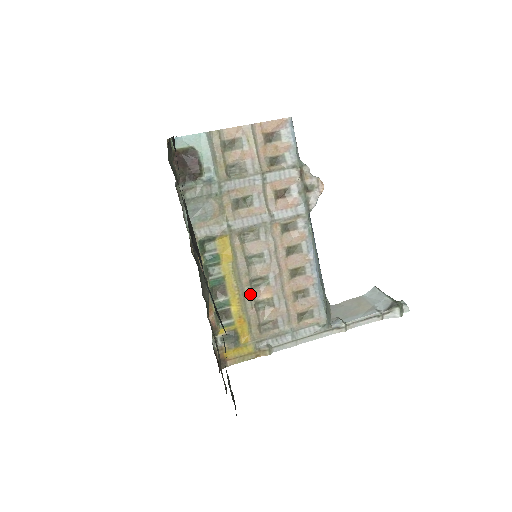
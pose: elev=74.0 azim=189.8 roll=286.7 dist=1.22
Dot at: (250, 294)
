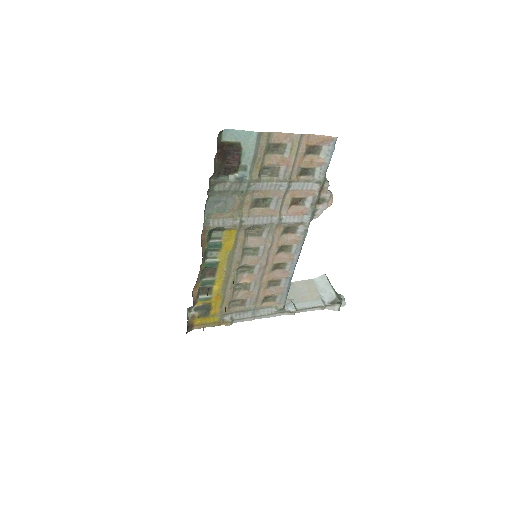
Dot at: (234, 278)
